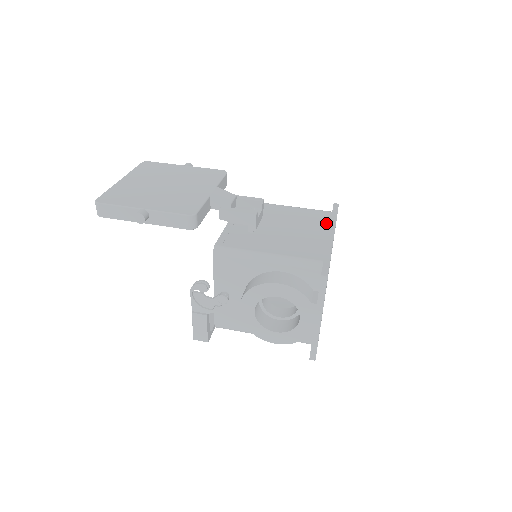
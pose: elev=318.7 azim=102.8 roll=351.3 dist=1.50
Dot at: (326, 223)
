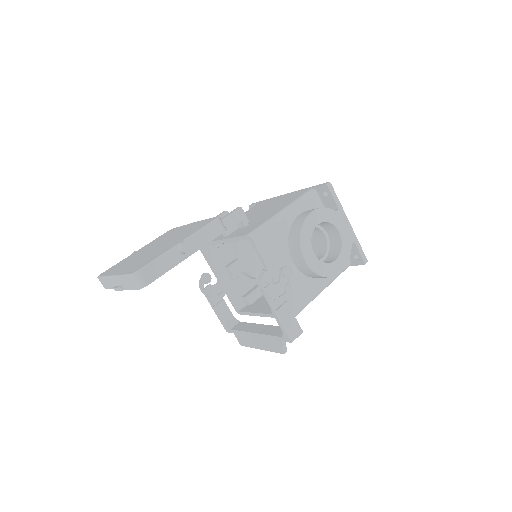
Dot at: (269, 201)
